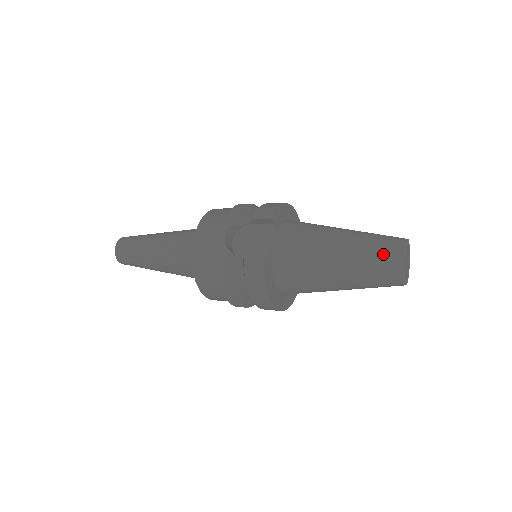
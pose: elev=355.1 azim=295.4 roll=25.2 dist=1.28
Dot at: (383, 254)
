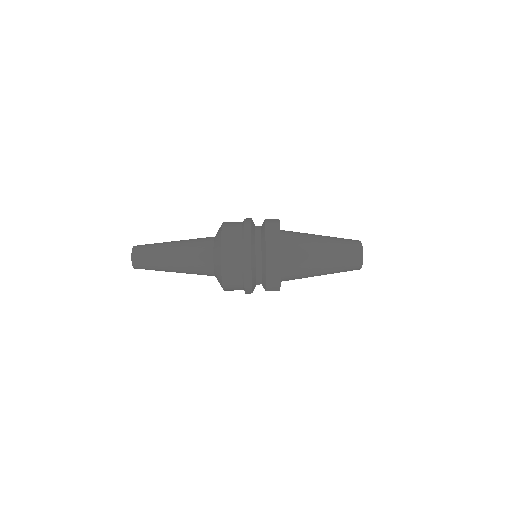
Dot at: occluded
